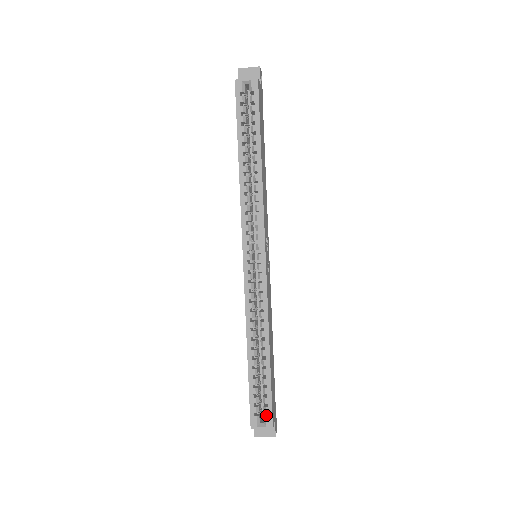
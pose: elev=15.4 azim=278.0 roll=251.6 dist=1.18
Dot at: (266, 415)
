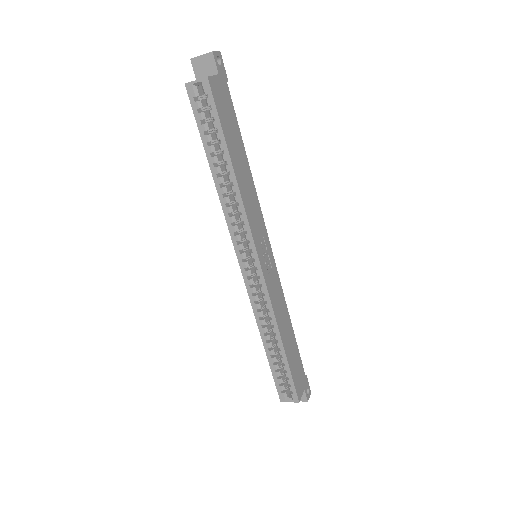
Dot at: (292, 392)
